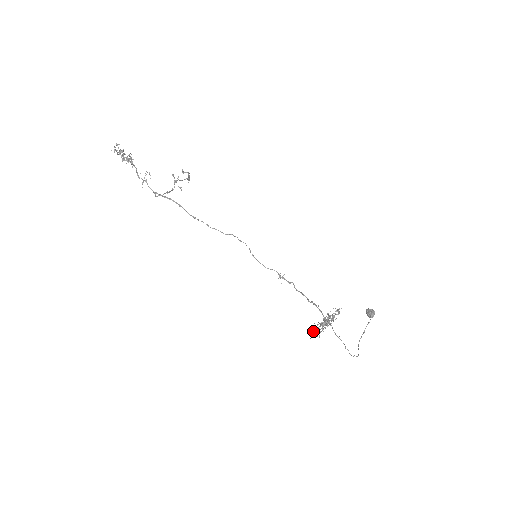
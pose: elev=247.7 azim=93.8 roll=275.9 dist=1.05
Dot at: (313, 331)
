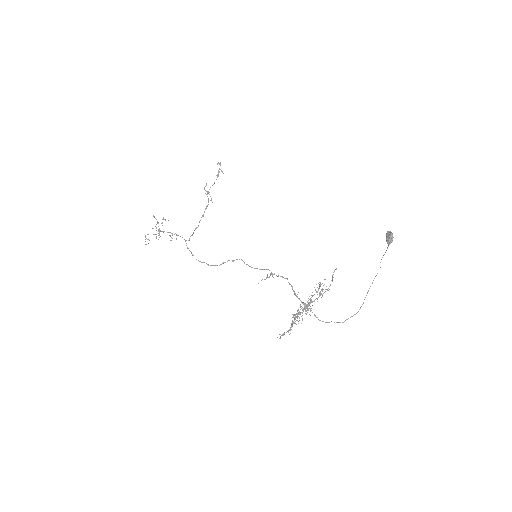
Dot at: (296, 320)
